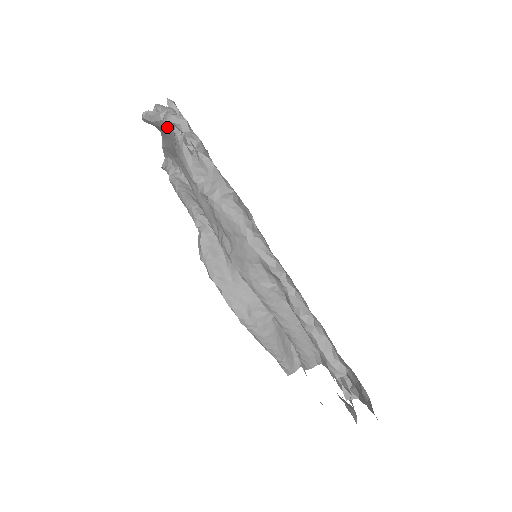
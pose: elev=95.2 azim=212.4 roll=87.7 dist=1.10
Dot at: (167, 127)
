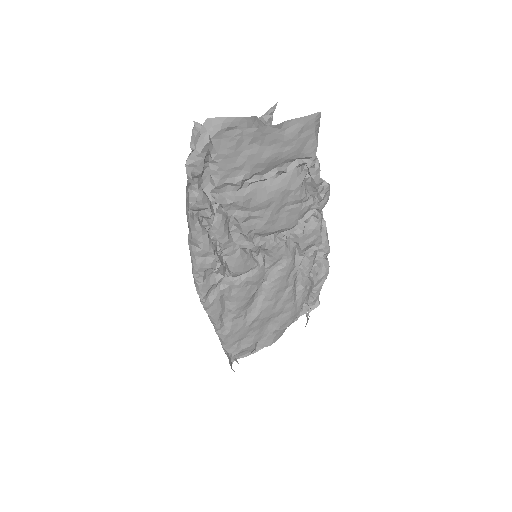
Dot at: occluded
